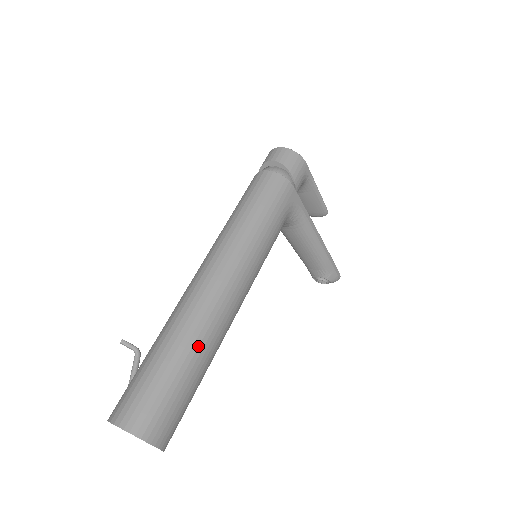
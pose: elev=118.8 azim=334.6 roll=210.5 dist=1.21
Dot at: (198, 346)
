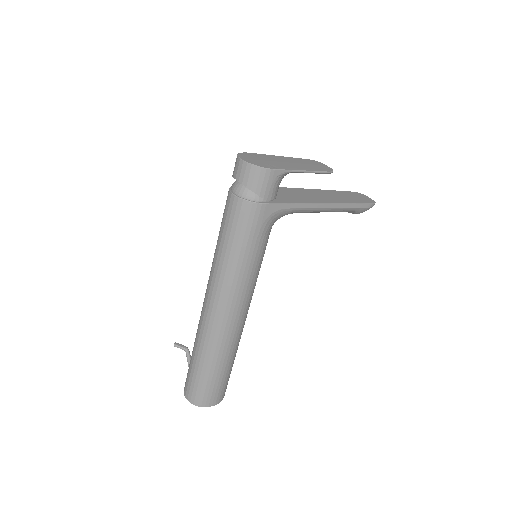
Dot at: (217, 356)
